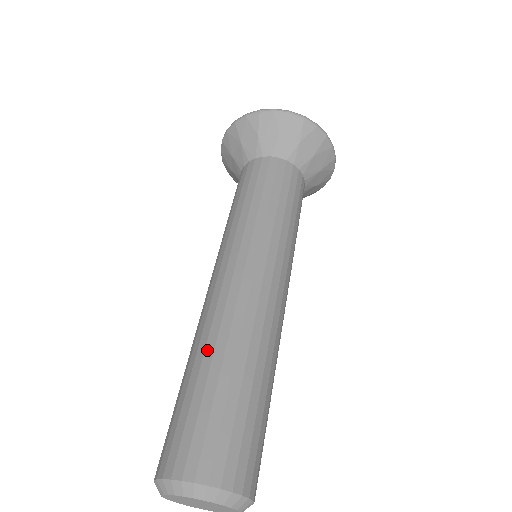
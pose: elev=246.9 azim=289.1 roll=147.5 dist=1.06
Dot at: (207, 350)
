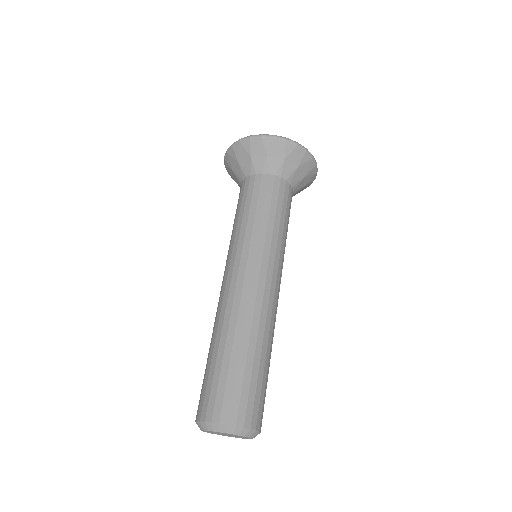
Dot at: (222, 336)
